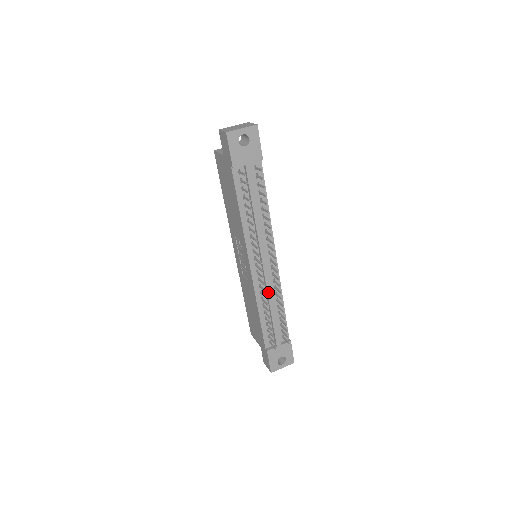
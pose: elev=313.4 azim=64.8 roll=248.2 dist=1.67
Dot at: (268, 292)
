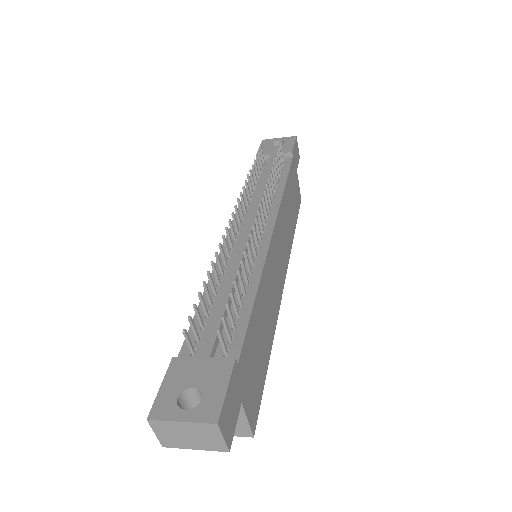
Dot at: (235, 259)
